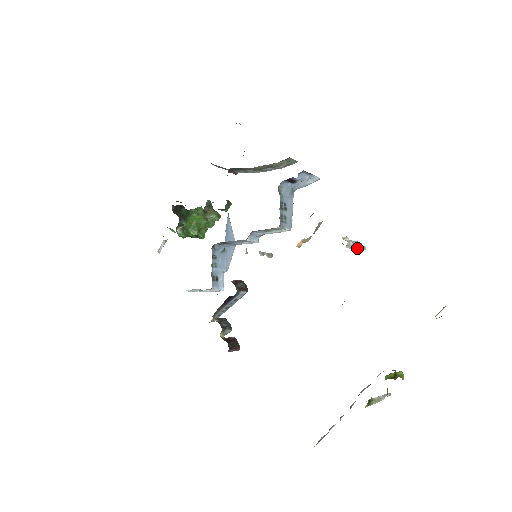
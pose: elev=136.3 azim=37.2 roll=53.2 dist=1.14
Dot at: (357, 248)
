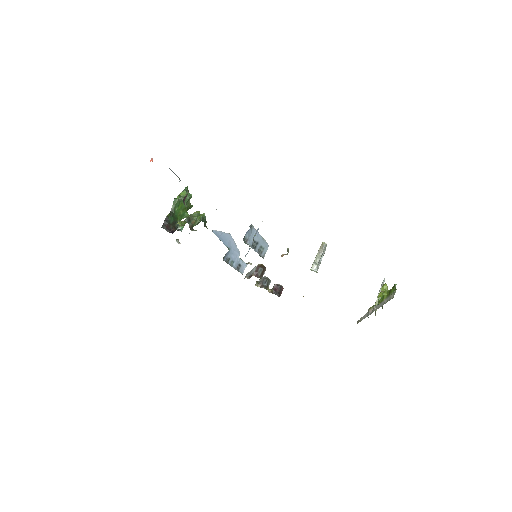
Dot at: occluded
